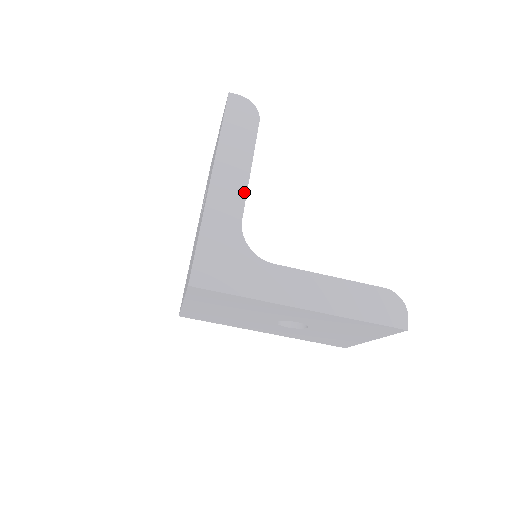
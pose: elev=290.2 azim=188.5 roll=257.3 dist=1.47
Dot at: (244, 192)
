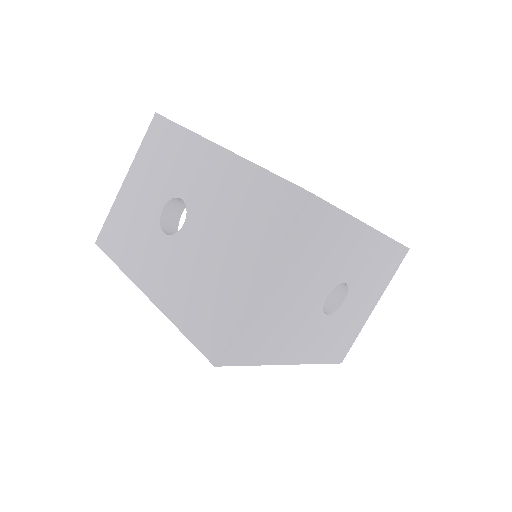
Dot at: occluded
